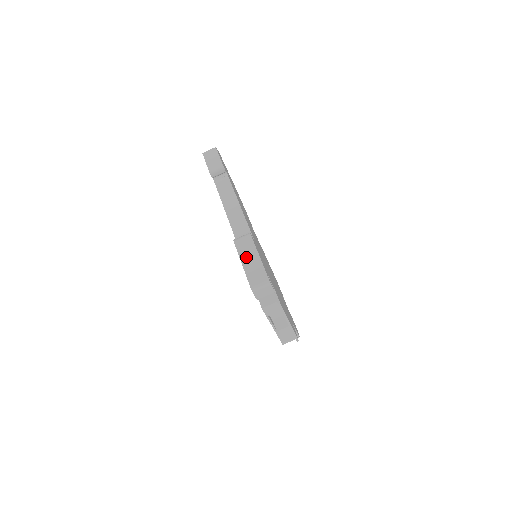
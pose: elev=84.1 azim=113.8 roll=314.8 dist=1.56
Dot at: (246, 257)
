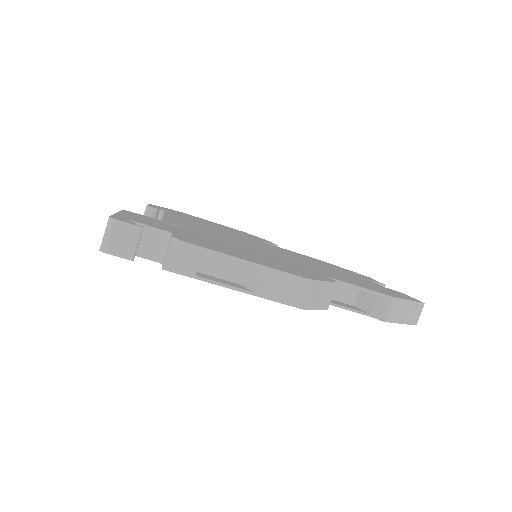
Dot at: occluded
